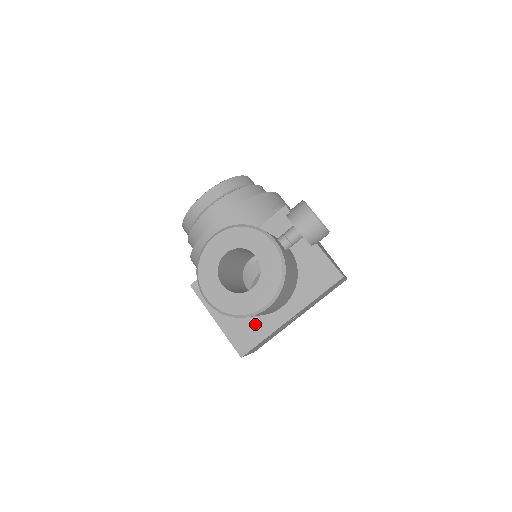
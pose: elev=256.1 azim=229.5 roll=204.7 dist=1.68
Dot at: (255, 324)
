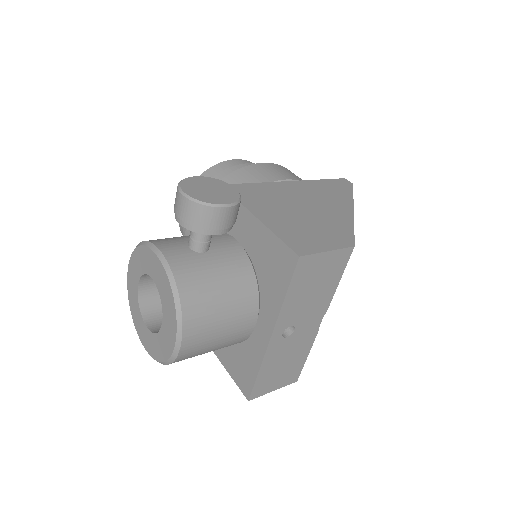
Dot at: (245, 354)
